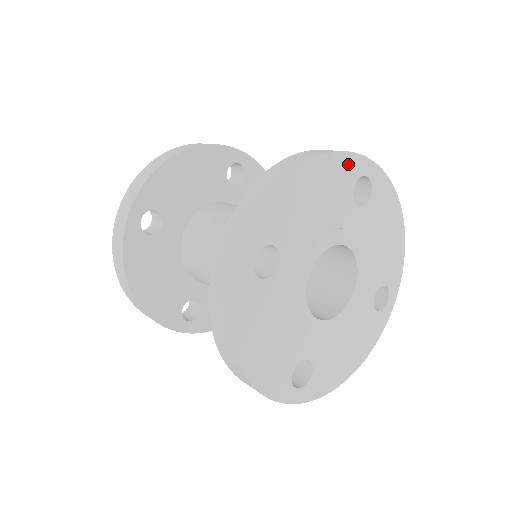
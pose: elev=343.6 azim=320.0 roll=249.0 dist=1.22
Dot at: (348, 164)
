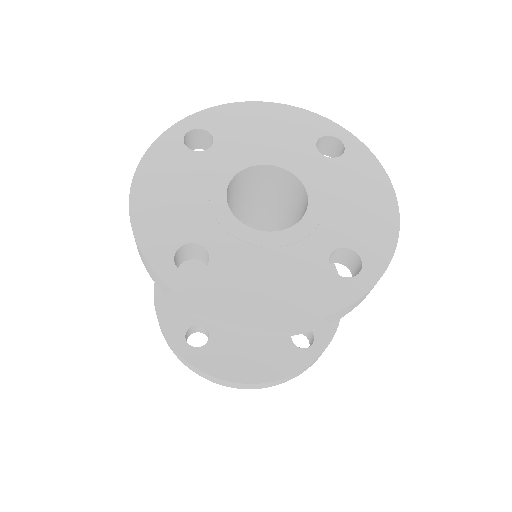
Dot at: (315, 121)
